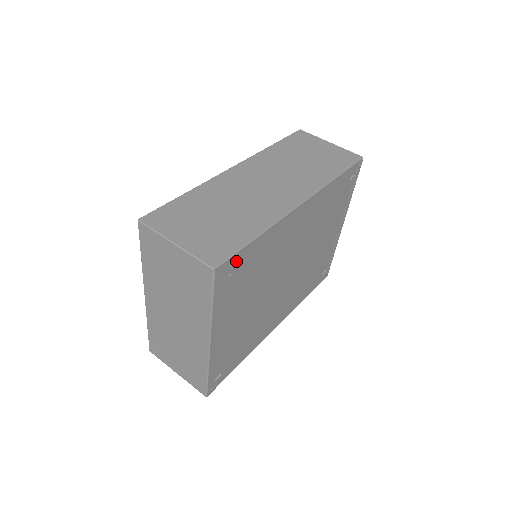
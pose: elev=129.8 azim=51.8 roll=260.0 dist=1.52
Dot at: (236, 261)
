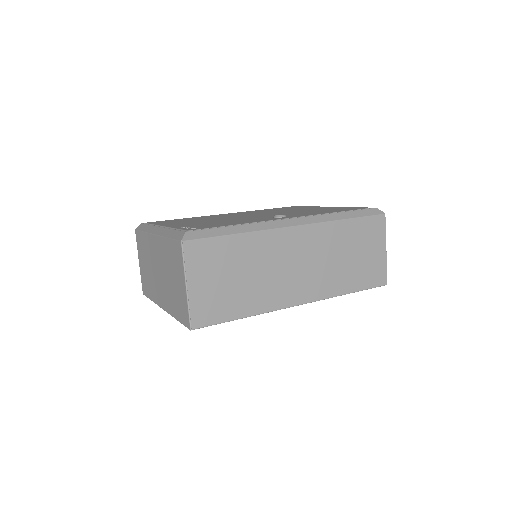
Dot at: occluded
